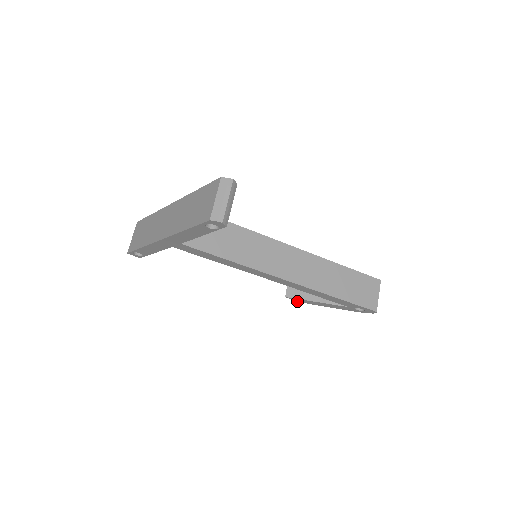
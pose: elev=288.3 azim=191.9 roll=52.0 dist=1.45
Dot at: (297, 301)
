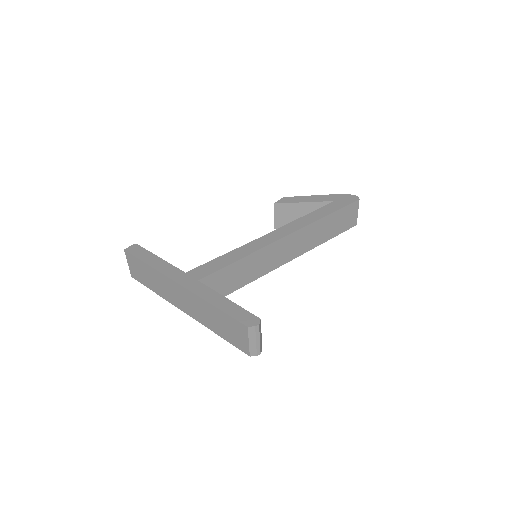
Dot at: occluded
